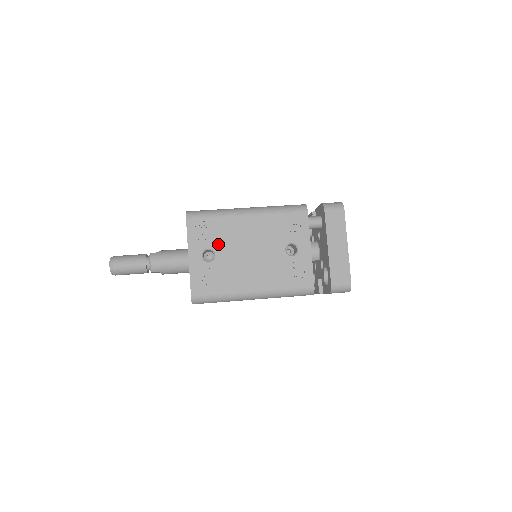
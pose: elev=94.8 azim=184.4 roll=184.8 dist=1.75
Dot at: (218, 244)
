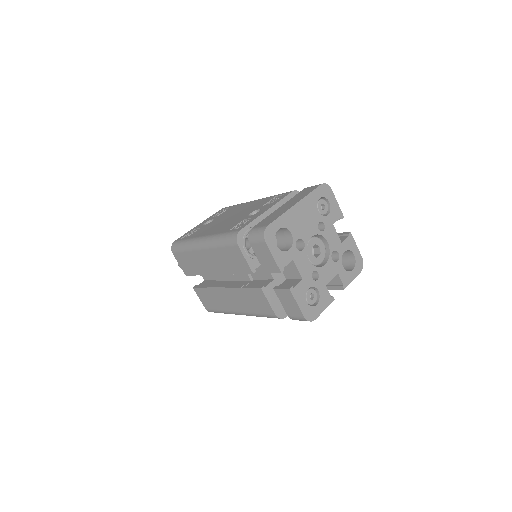
Dot at: (220, 216)
